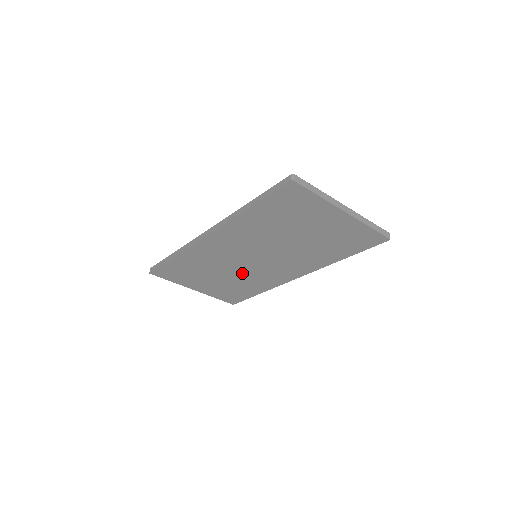
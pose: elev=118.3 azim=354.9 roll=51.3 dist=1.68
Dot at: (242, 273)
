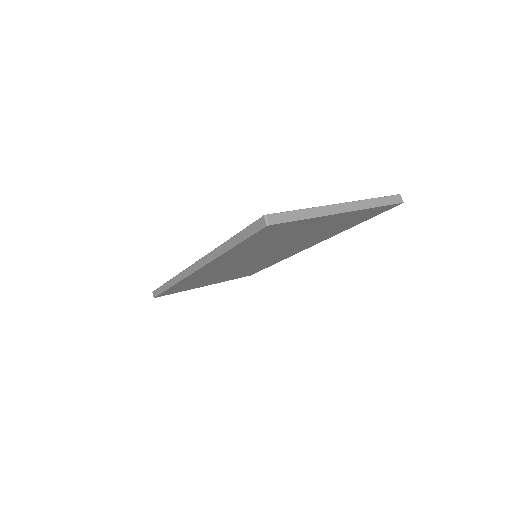
Dot at: (248, 266)
